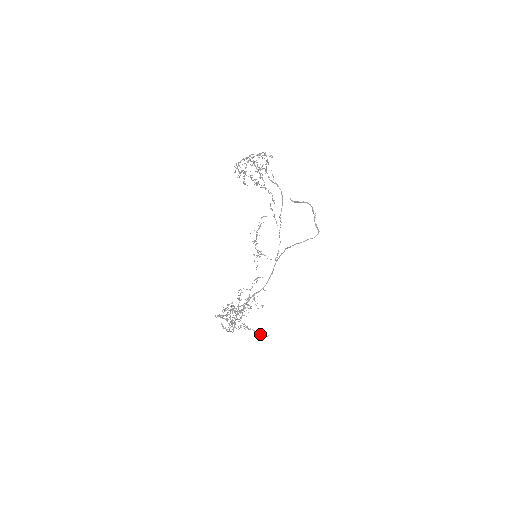
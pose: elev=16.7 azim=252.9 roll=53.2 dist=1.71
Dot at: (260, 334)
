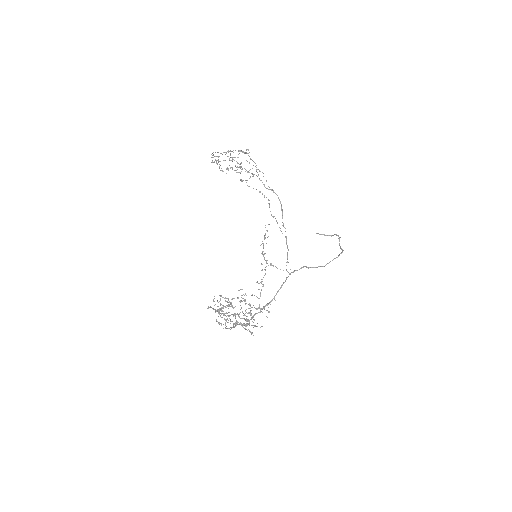
Dot at: (254, 326)
